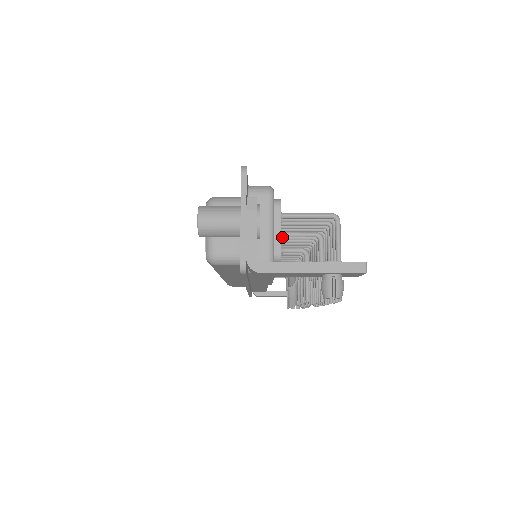
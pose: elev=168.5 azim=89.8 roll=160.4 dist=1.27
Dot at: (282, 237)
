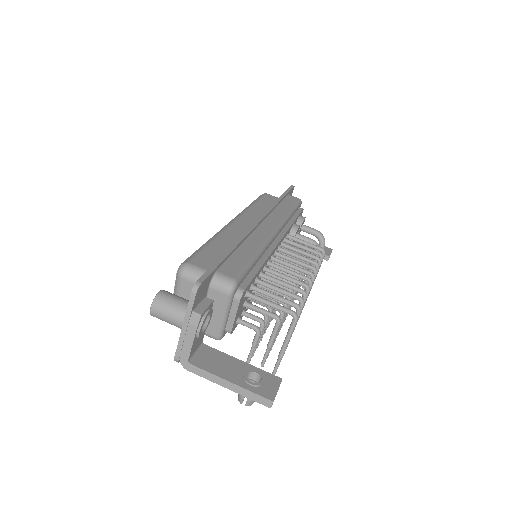
Dot at: (245, 306)
